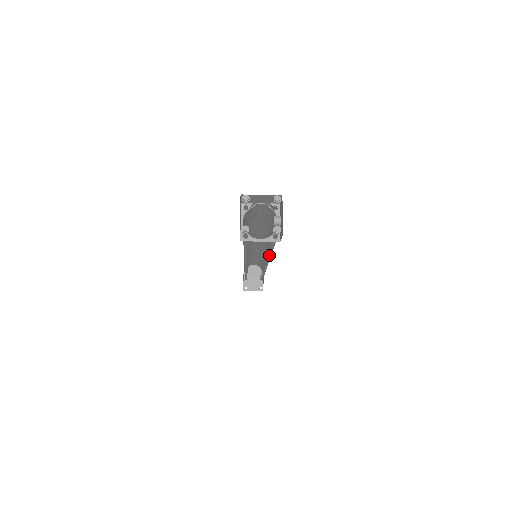
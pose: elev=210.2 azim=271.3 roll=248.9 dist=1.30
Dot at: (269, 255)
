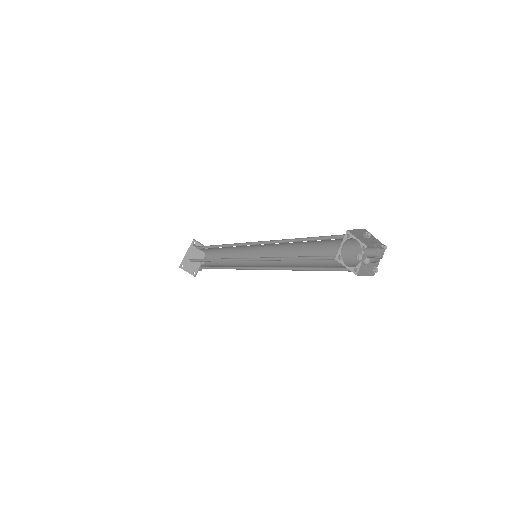
Dot at: (291, 267)
